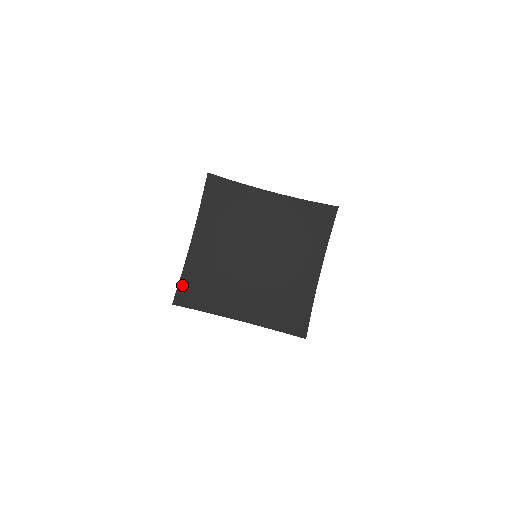
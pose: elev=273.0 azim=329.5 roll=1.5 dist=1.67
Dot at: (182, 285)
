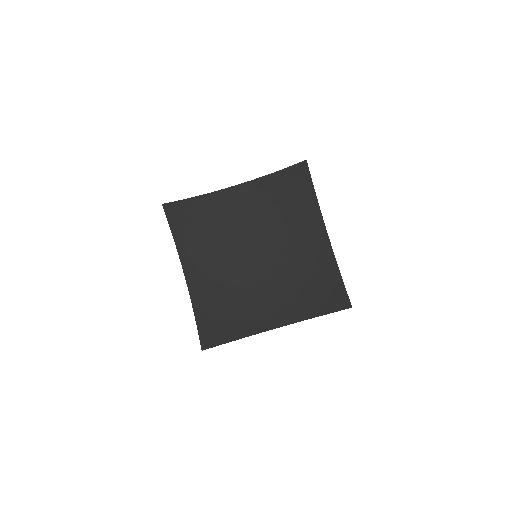
Dot at: (186, 203)
